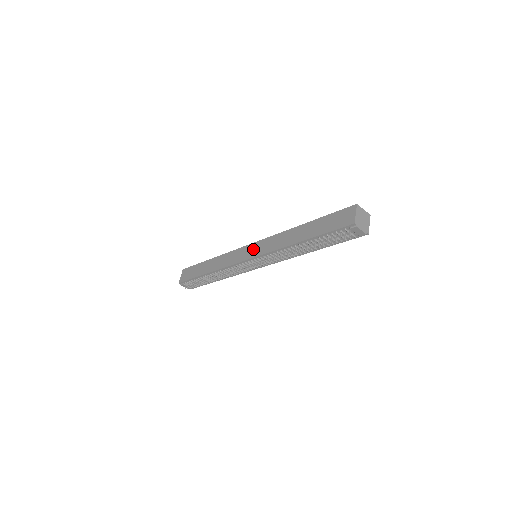
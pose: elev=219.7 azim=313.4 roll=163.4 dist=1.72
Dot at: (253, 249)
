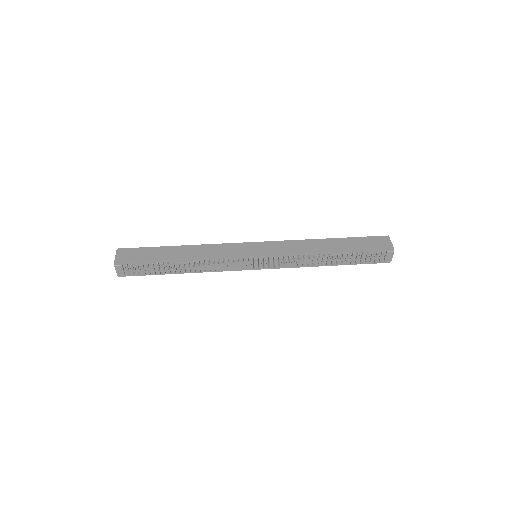
Dot at: (261, 247)
